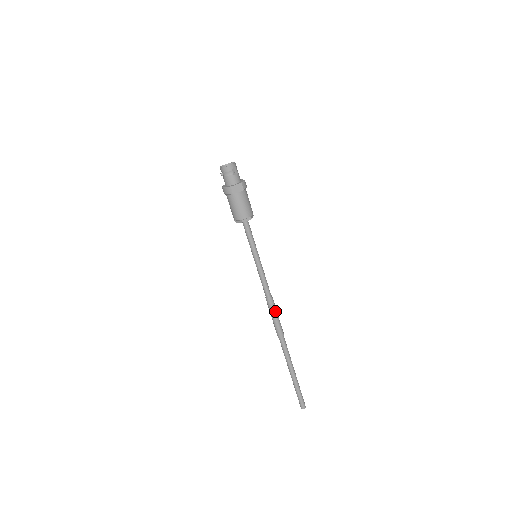
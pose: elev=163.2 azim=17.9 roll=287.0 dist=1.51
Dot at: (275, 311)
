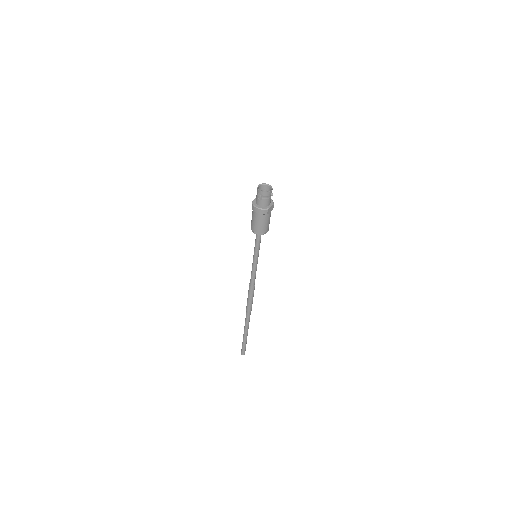
Dot at: occluded
